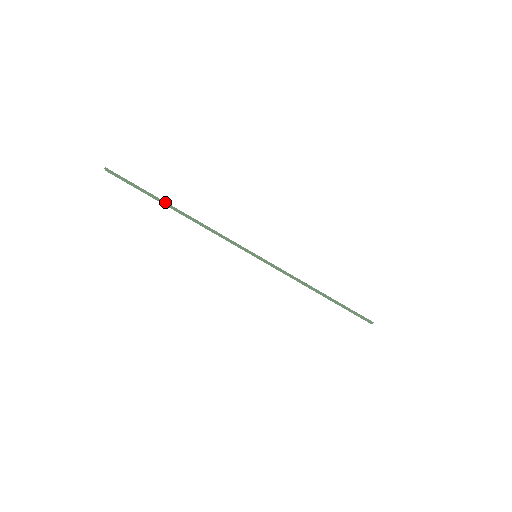
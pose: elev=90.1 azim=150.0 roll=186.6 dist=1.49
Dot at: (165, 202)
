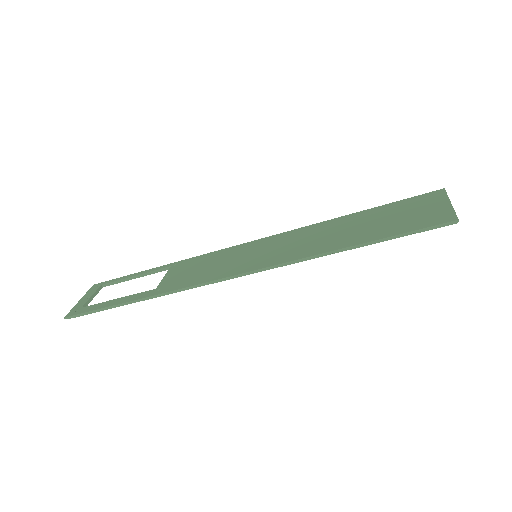
Dot at: (127, 302)
